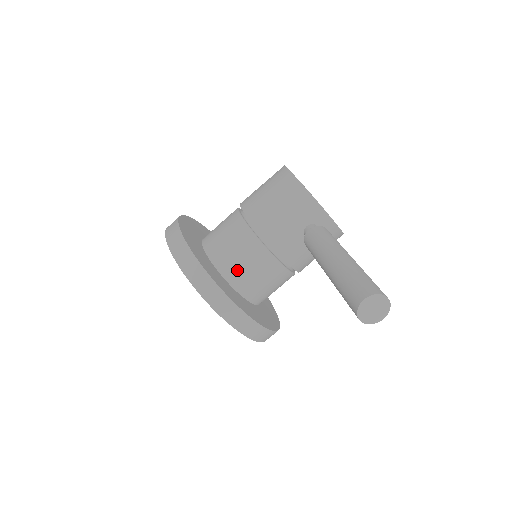
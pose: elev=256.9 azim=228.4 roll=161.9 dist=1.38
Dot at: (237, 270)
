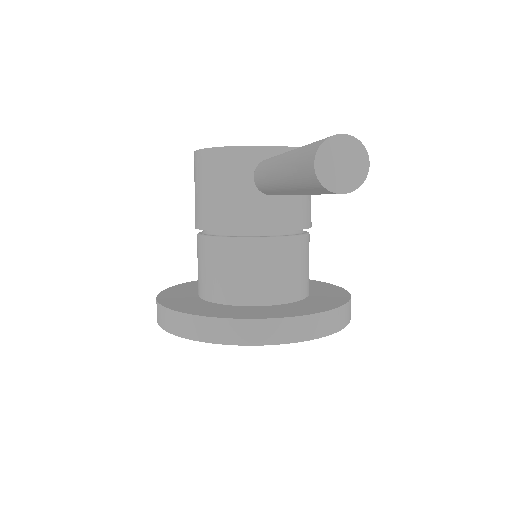
Dot at: (240, 286)
